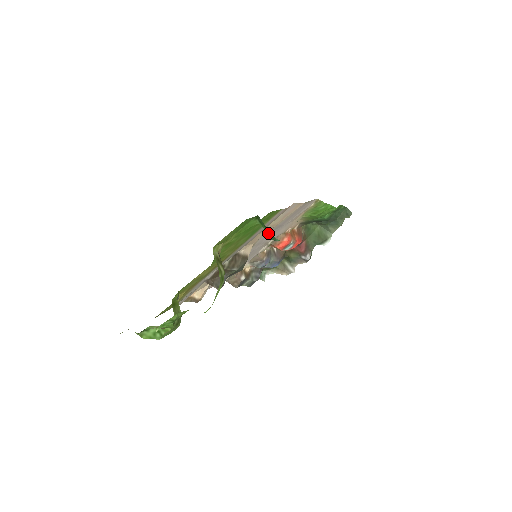
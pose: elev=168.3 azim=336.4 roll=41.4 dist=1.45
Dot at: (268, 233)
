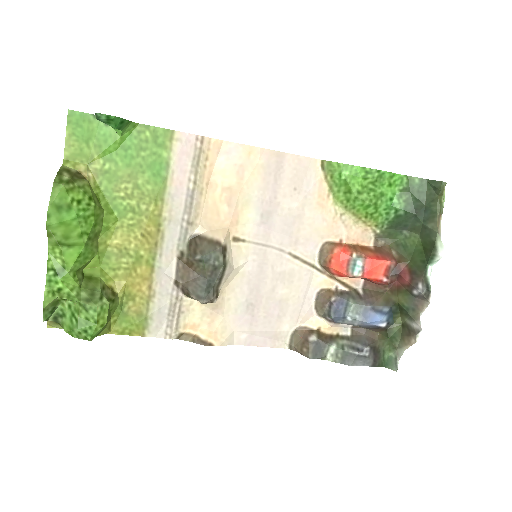
Dot at: (97, 117)
